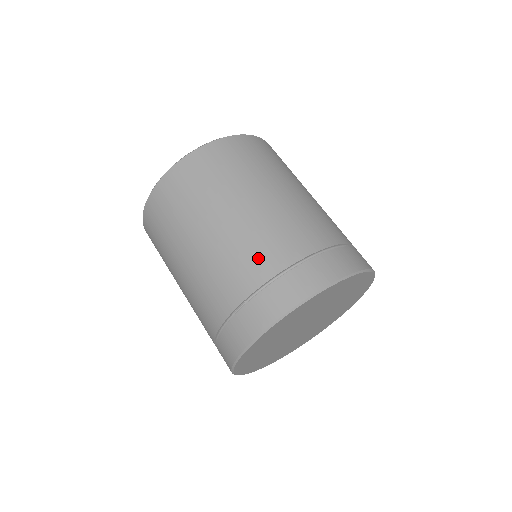
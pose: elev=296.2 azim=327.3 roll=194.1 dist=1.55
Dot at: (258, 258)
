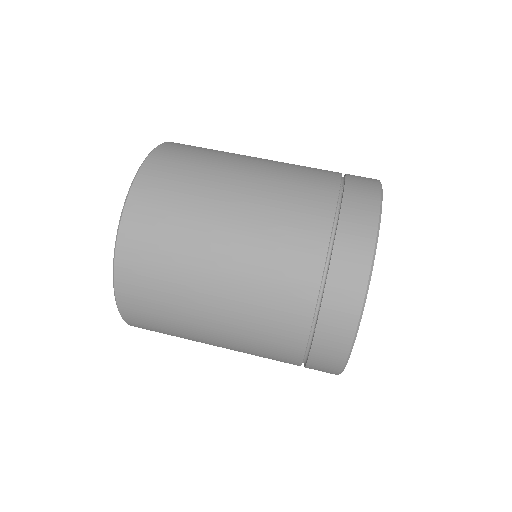
Dot at: (315, 168)
